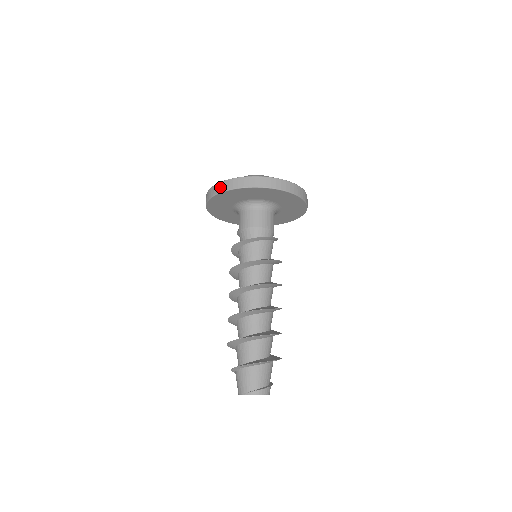
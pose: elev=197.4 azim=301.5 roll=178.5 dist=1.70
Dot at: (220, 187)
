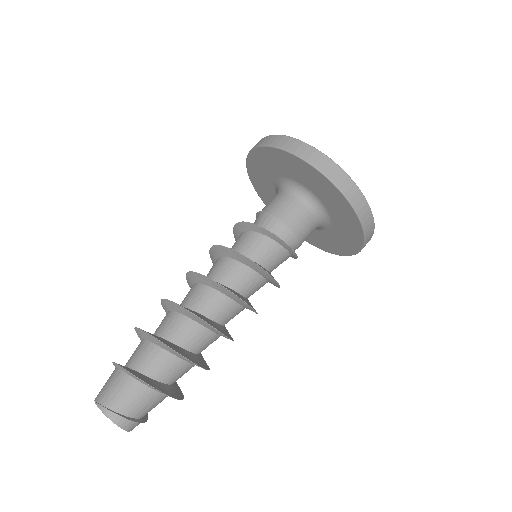
Dot at: (274, 139)
